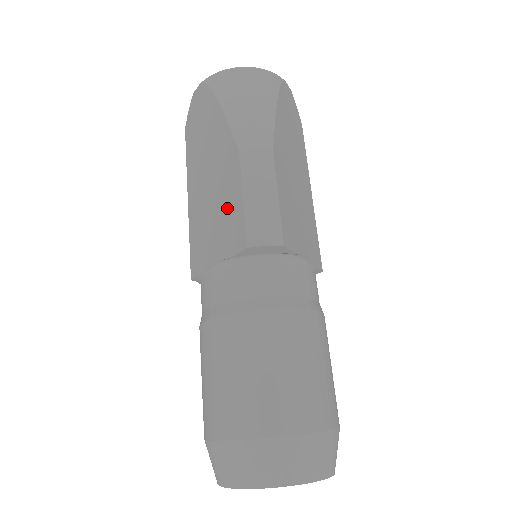
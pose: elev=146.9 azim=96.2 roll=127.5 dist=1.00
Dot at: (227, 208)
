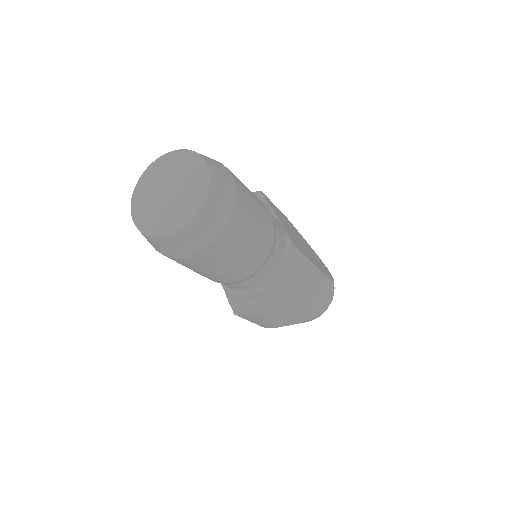
Dot at: occluded
